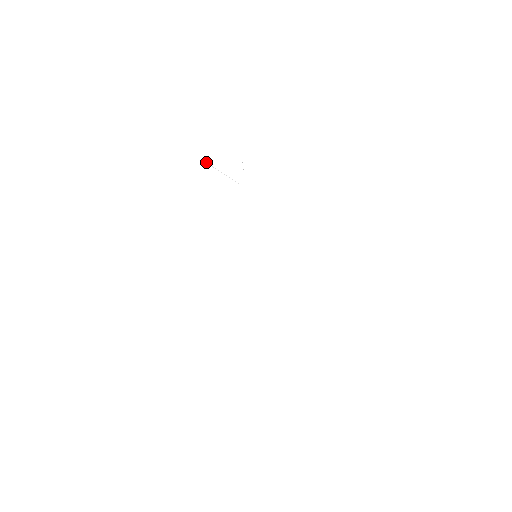
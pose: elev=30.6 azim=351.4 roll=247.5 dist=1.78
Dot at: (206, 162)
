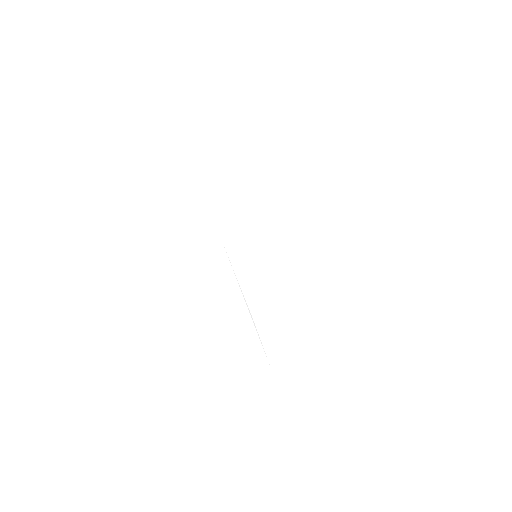
Dot at: occluded
